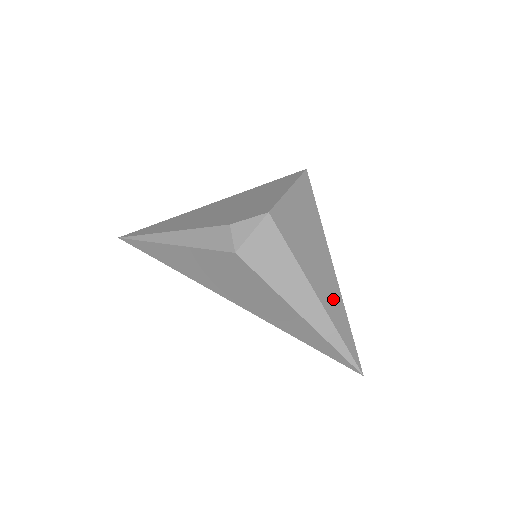
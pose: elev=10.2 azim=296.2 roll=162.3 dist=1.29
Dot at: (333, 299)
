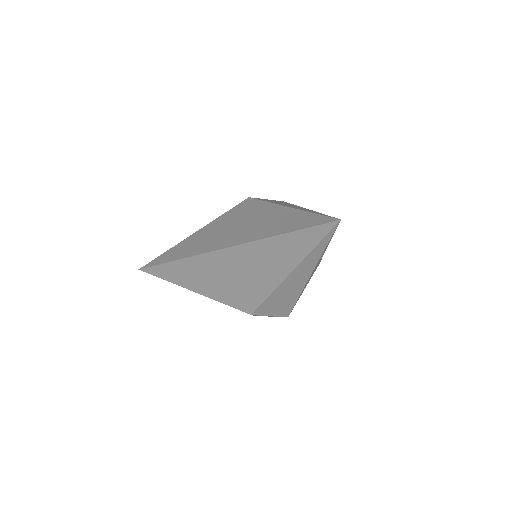
Dot at: occluded
